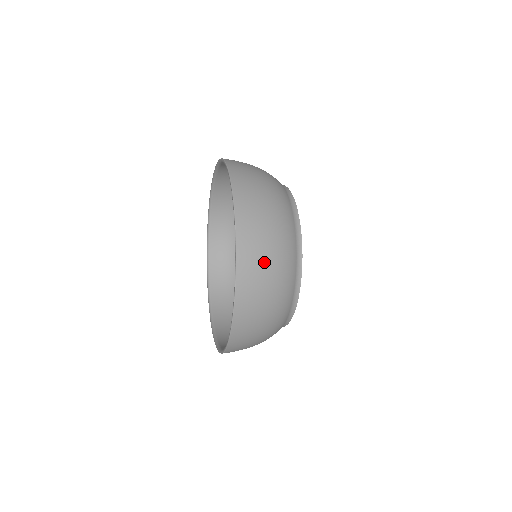
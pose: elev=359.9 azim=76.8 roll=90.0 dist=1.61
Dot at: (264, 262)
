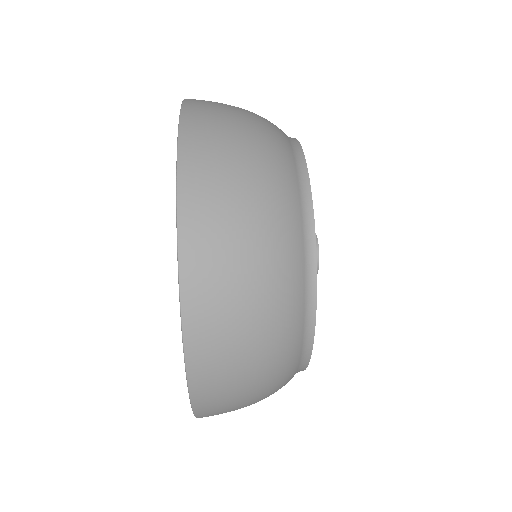
Dot at: (239, 405)
